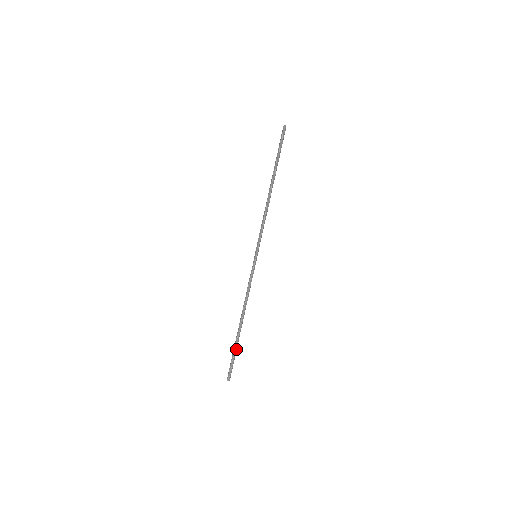
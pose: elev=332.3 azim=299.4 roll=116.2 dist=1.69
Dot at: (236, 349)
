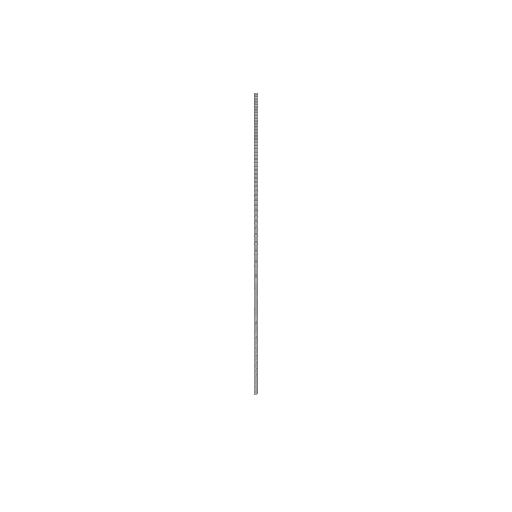
Dot at: (257, 360)
